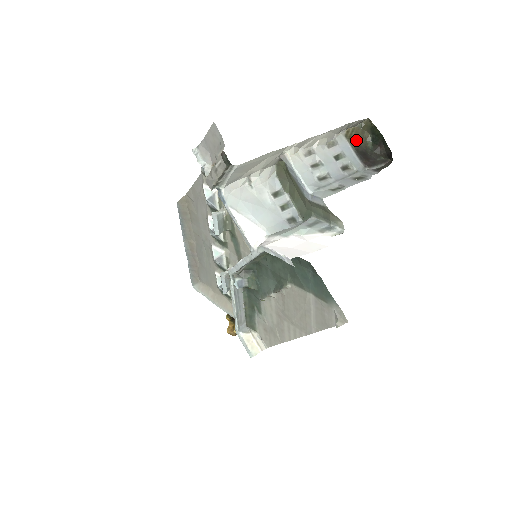
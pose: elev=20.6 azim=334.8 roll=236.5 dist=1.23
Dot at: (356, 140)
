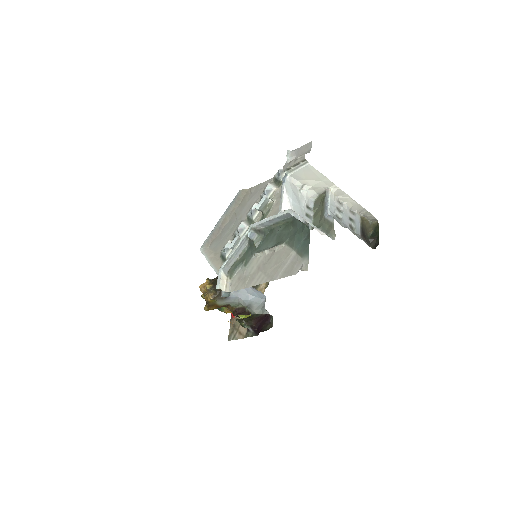
Dot at: (364, 225)
